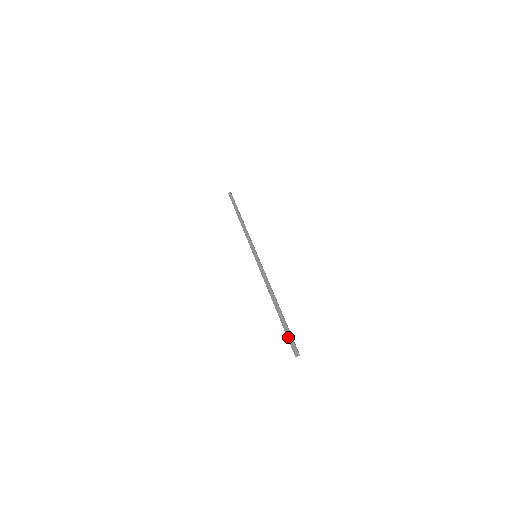
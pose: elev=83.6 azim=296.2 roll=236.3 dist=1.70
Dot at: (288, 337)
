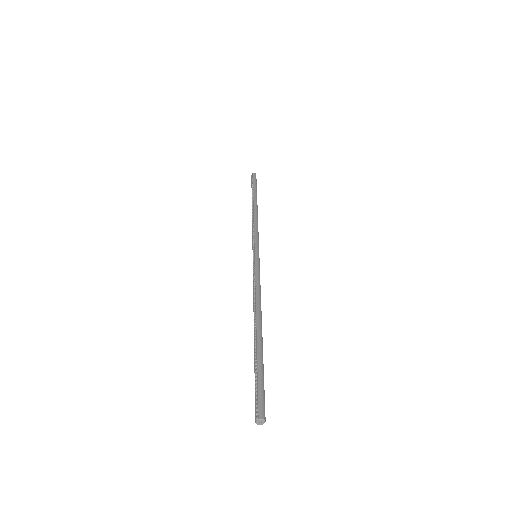
Dot at: (260, 386)
